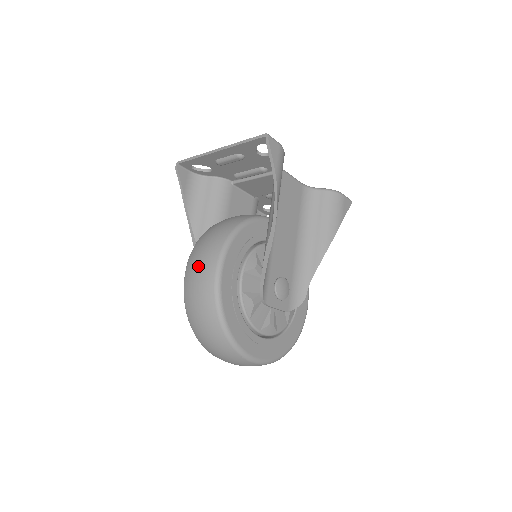
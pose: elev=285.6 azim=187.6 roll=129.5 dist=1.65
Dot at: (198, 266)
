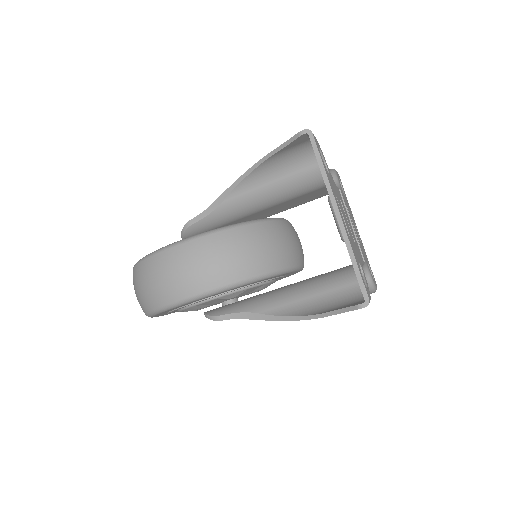
Dot at: (185, 270)
